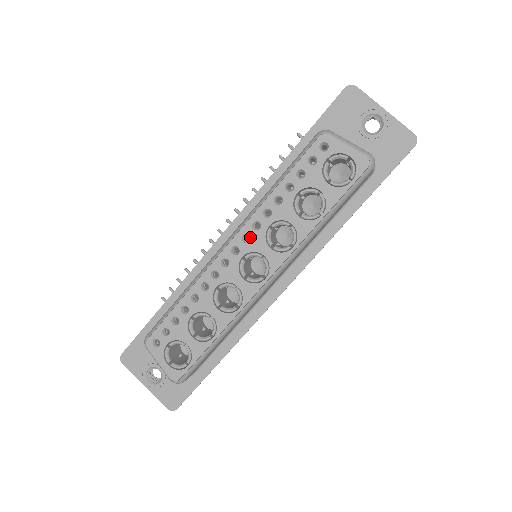
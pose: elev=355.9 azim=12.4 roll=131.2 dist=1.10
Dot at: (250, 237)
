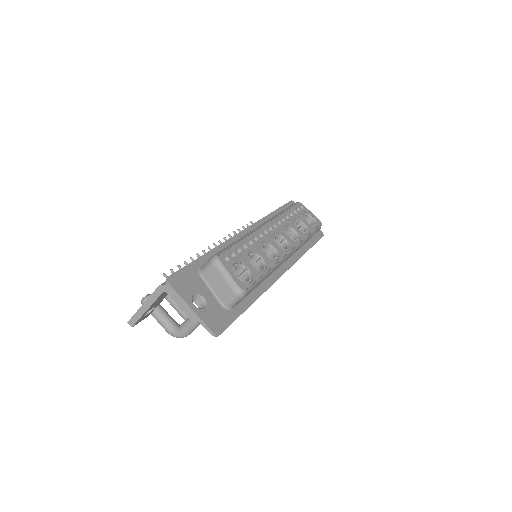
Dot at: (277, 226)
